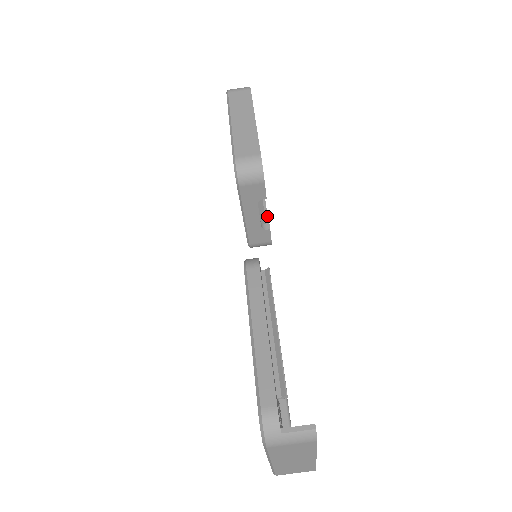
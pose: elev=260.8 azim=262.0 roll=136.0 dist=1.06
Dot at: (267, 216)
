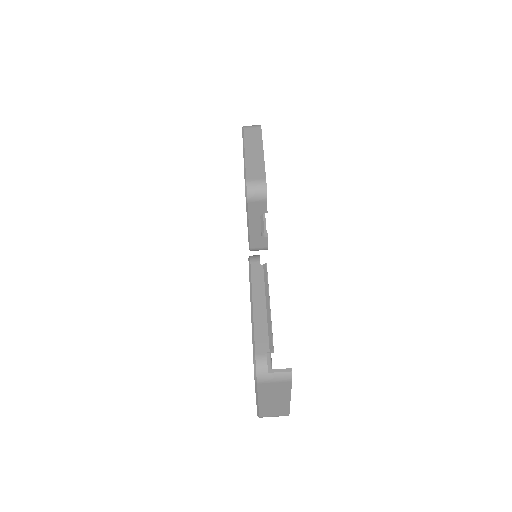
Dot at: occluded
